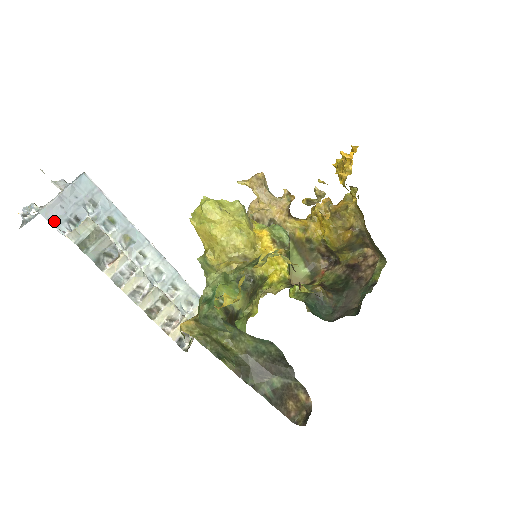
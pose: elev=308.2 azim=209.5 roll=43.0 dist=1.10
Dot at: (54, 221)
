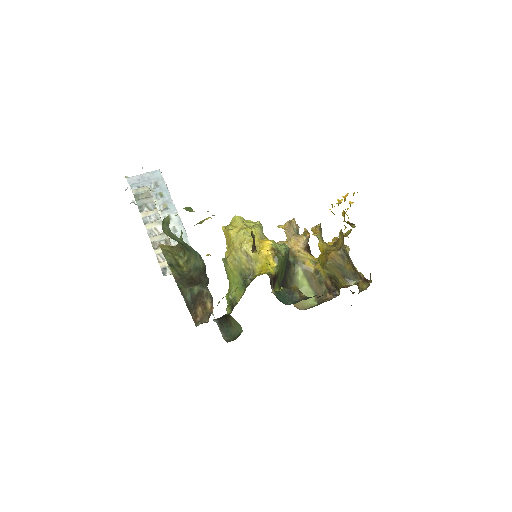
Dot at: (131, 185)
